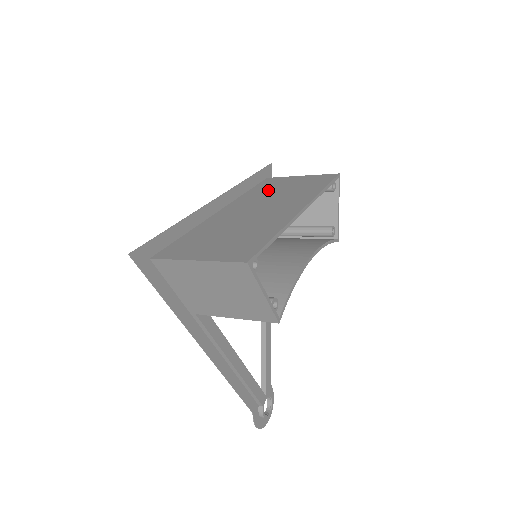
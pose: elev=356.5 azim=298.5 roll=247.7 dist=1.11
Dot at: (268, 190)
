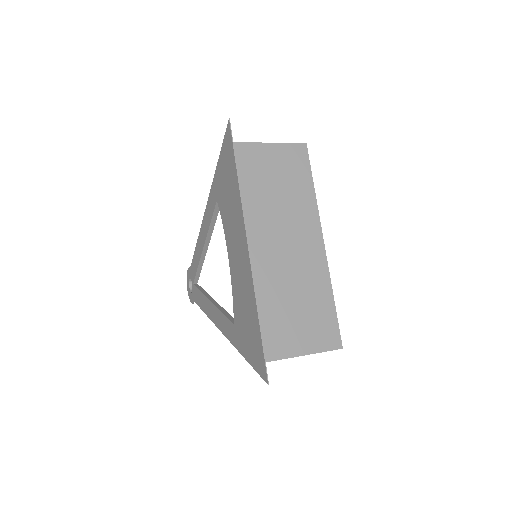
Dot at: (260, 189)
